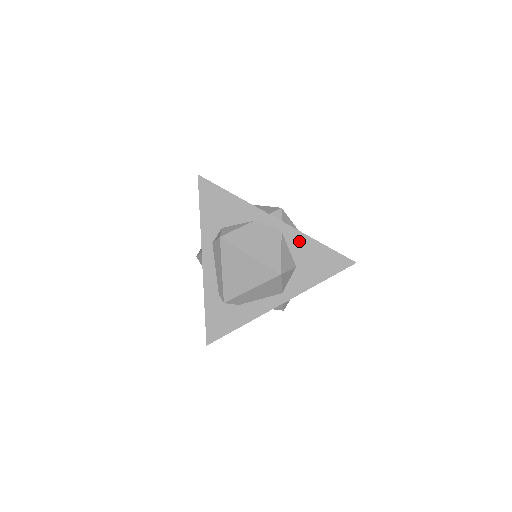
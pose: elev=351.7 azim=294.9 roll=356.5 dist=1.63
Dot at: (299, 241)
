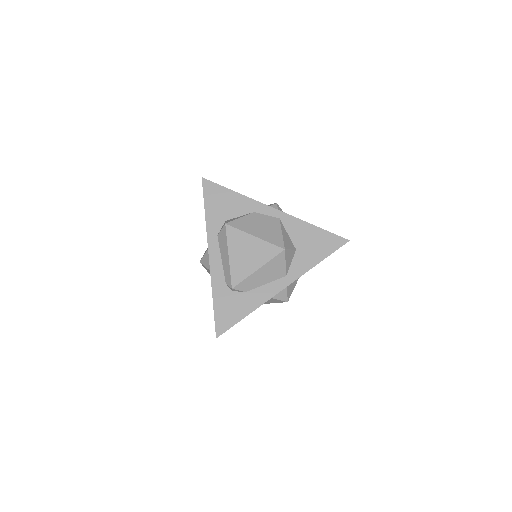
Dot at: (296, 226)
